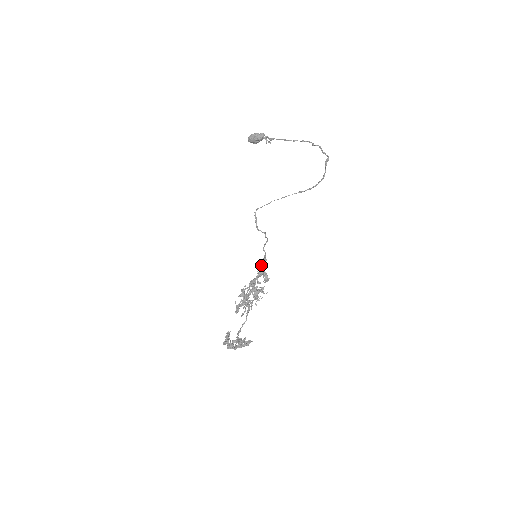
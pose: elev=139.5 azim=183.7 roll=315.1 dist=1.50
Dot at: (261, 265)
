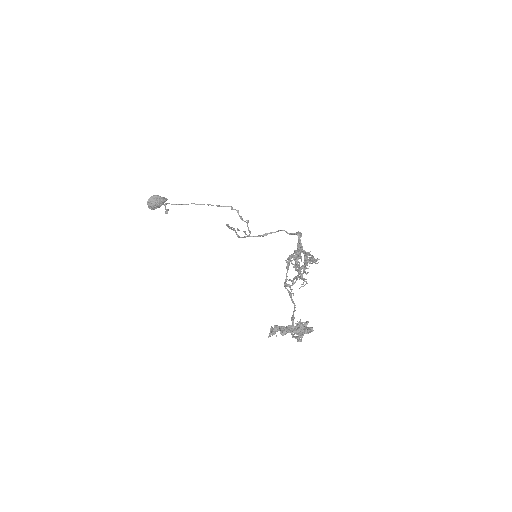
Dot at: (300, 236)
